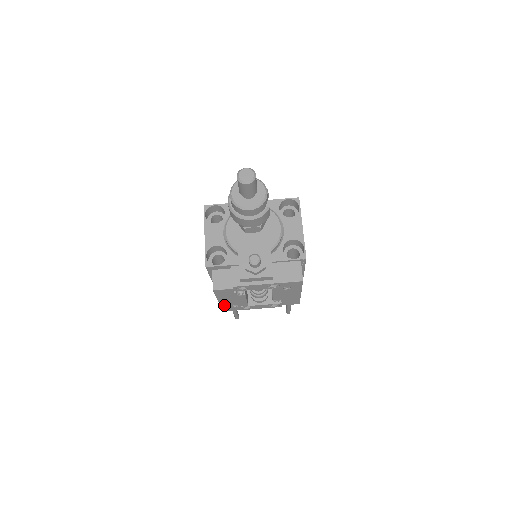
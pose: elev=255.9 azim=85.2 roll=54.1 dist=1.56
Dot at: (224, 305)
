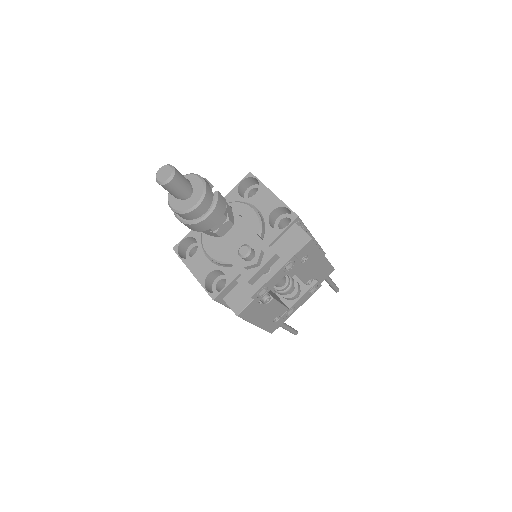
Dot at: (265, 326)
